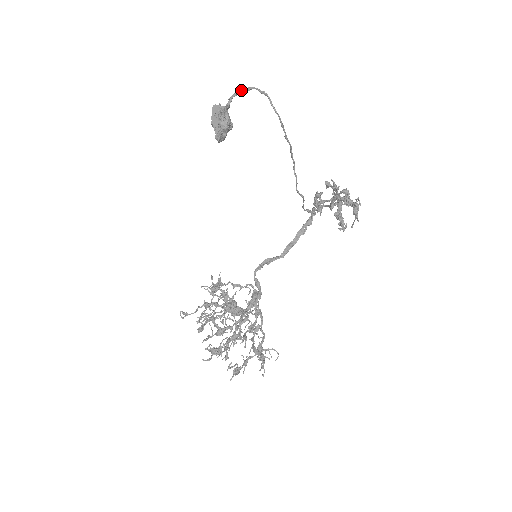
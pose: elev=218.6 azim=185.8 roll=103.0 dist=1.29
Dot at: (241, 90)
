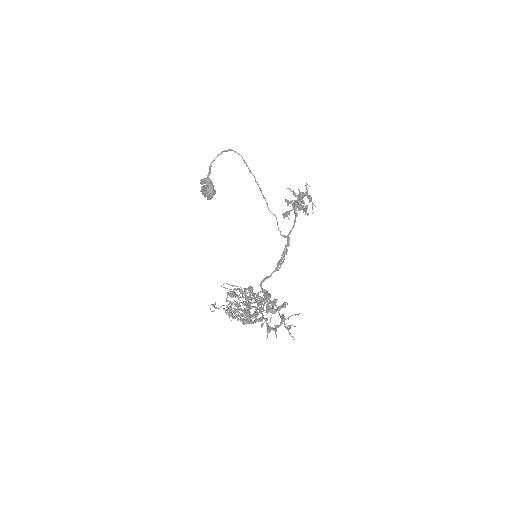
Dot at: occluded
